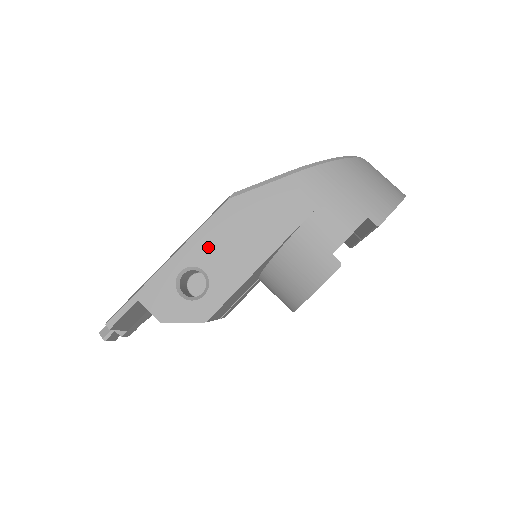
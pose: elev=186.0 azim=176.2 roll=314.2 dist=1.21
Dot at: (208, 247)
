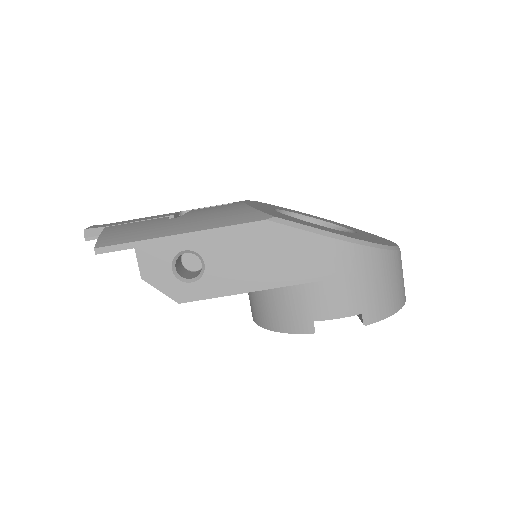
Dot at: (221, 247)
